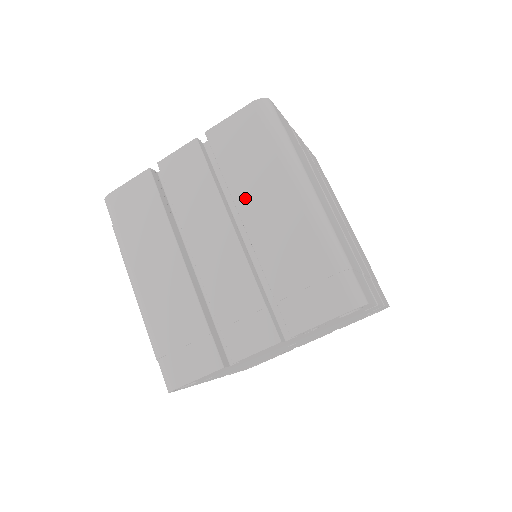
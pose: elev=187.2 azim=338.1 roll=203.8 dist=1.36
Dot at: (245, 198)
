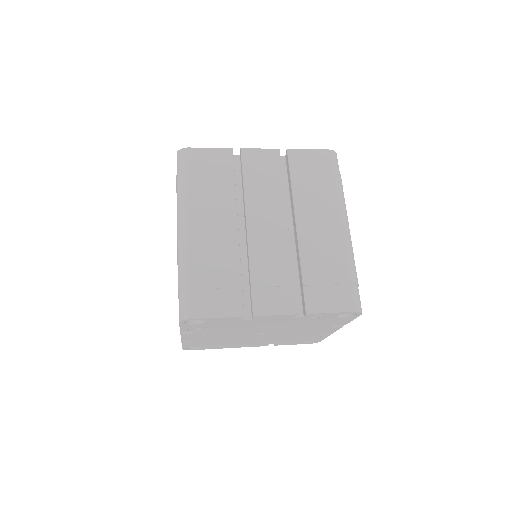
Dot at: occluded
